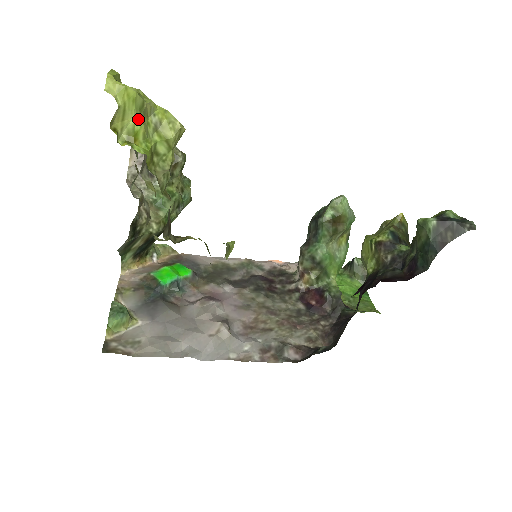
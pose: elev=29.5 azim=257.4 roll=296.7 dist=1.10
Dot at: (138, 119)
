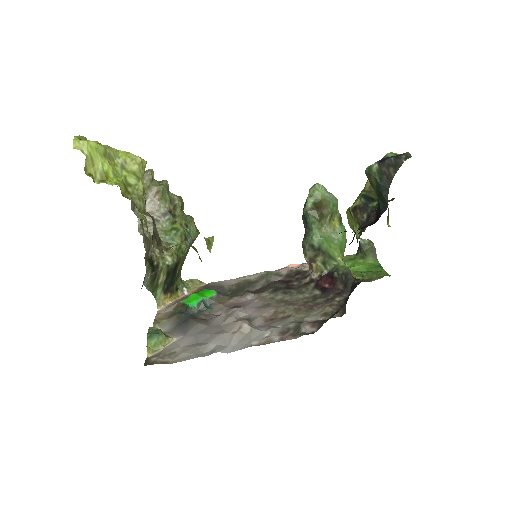
Dot at: (104, 162)
